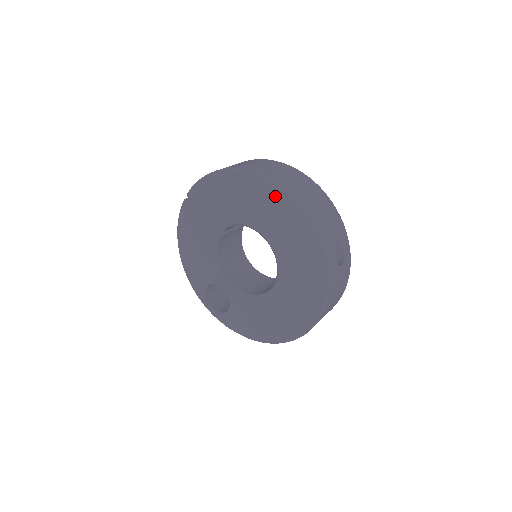
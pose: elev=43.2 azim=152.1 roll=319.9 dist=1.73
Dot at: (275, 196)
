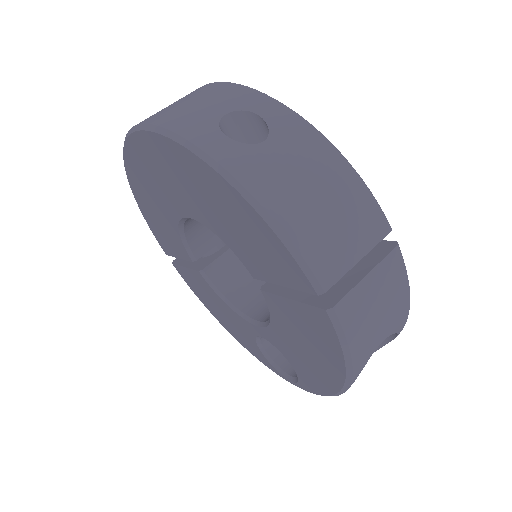
Dot at: (136, 153)
